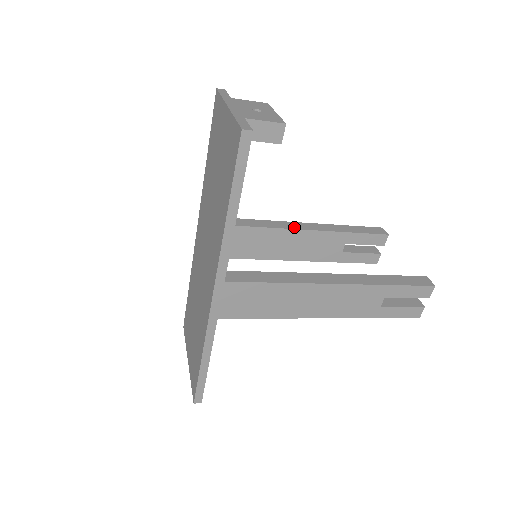
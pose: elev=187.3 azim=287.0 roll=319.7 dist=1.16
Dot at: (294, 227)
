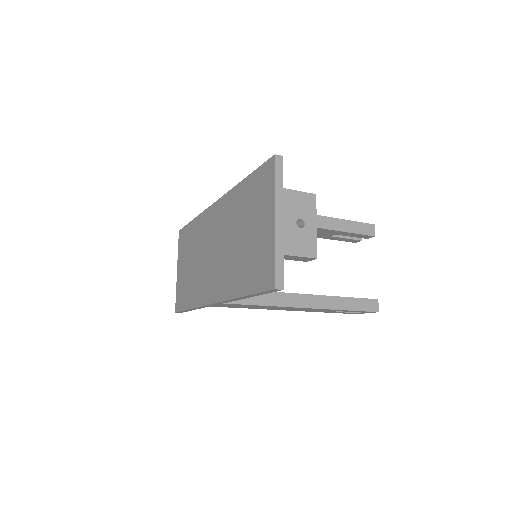
Dot at: occluded
